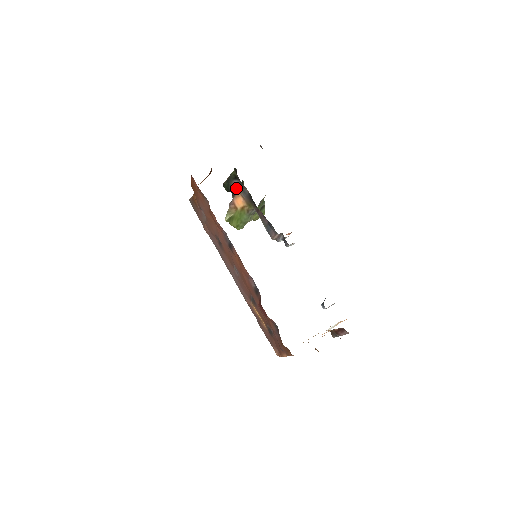
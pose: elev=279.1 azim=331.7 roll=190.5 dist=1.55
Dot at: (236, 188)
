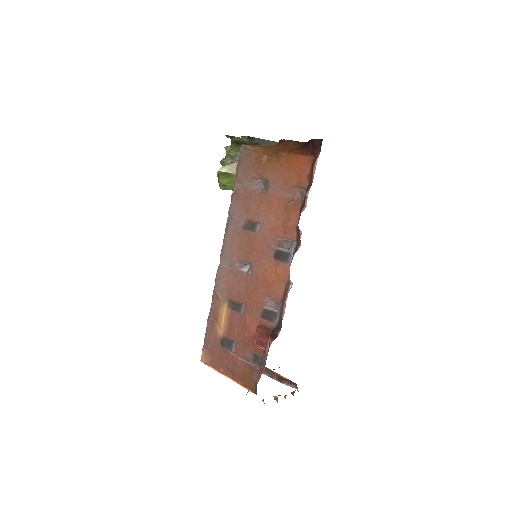
Dot at: occluded
